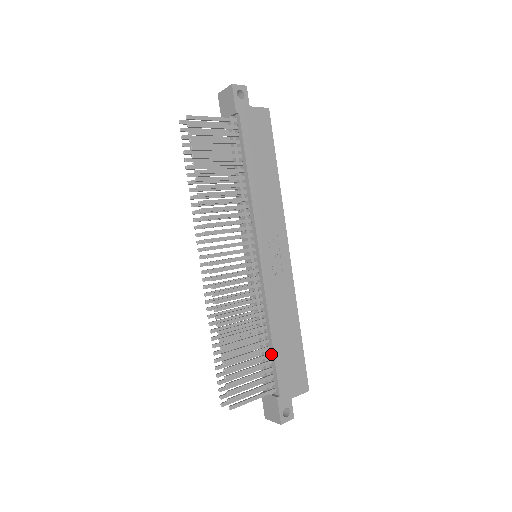
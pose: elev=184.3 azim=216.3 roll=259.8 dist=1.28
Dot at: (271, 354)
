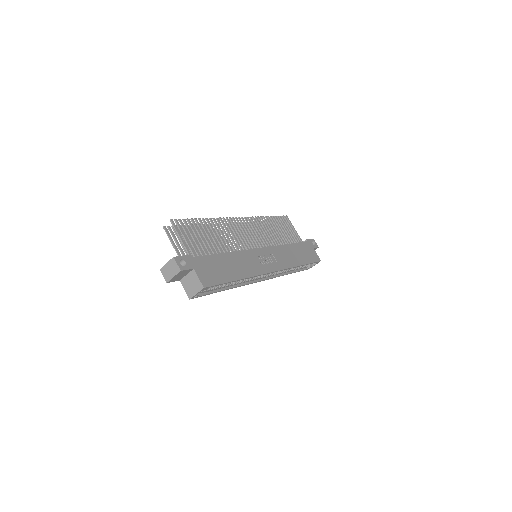
Dot at: (214, 255)
